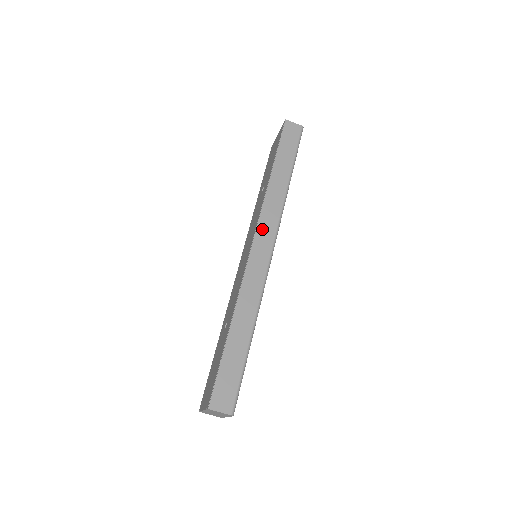
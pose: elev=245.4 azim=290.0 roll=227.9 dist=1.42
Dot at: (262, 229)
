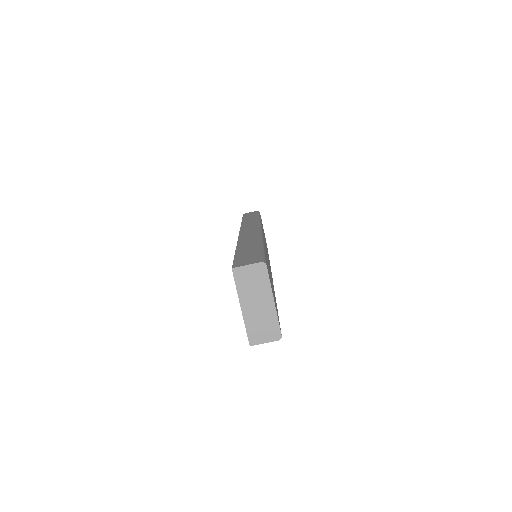
Dot at: (245, 228)
